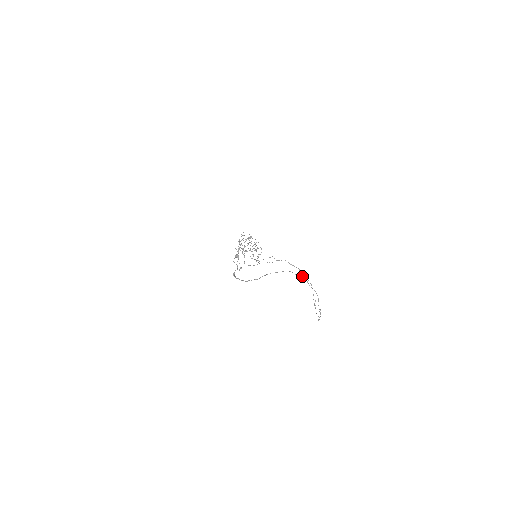
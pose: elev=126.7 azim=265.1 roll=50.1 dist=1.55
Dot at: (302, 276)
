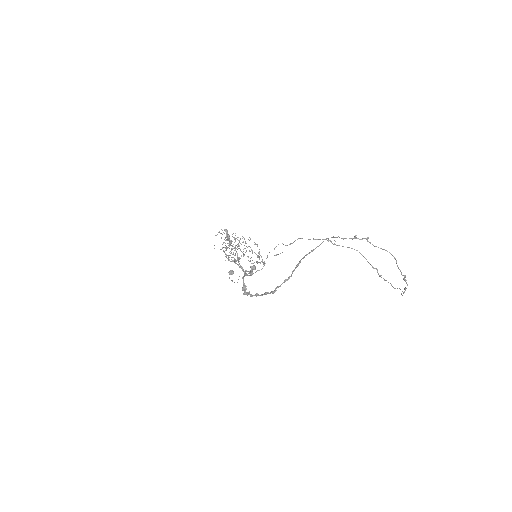
Dot at: occluded
